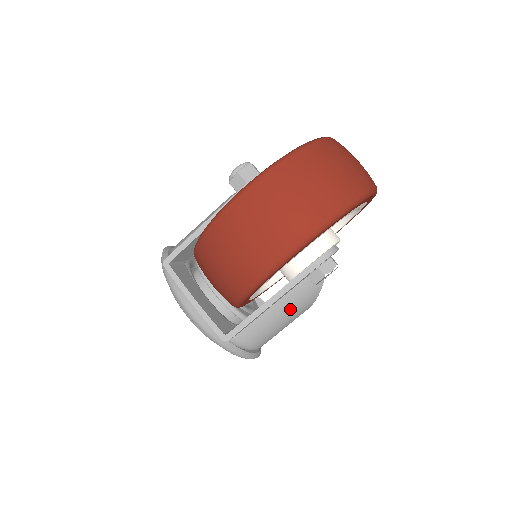
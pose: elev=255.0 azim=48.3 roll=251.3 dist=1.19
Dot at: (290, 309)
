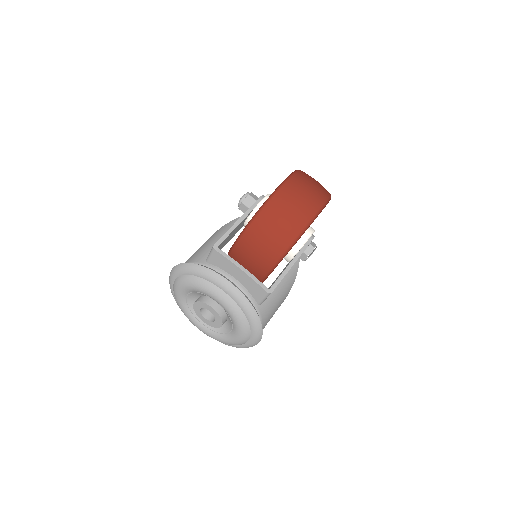
Dot at: (283, 291)
